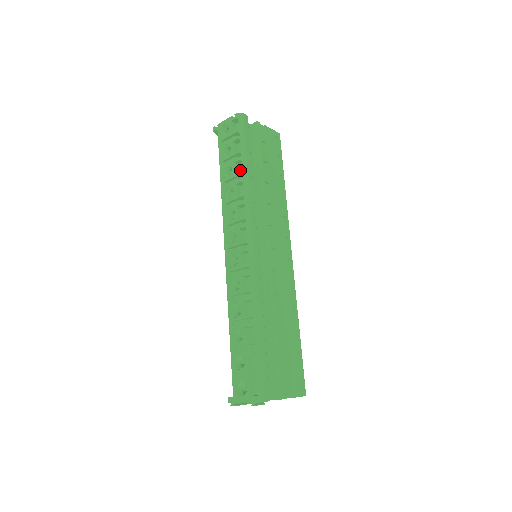
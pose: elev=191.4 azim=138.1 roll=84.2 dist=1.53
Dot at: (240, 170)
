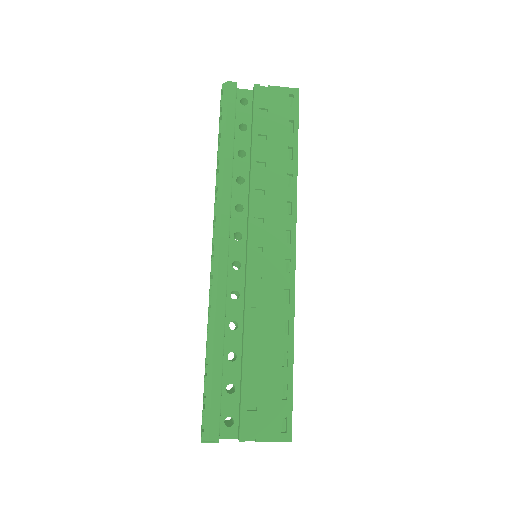
Dot at: occluded
